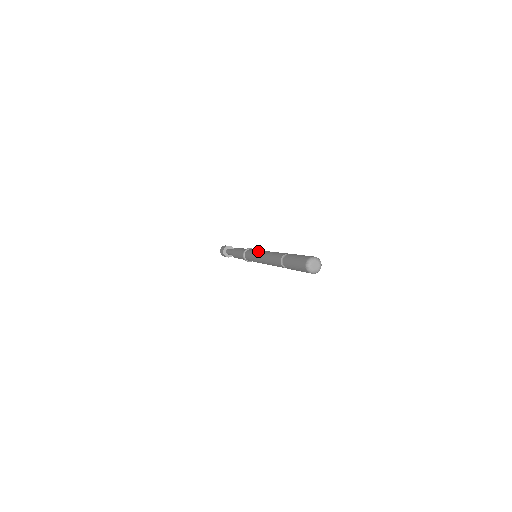
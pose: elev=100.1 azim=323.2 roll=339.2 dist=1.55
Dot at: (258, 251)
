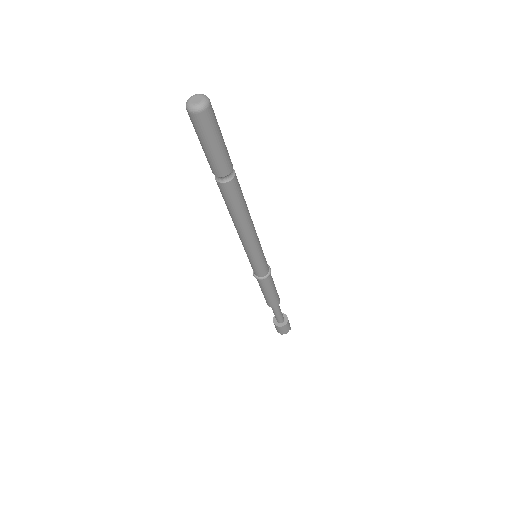
Dot at: occluded
